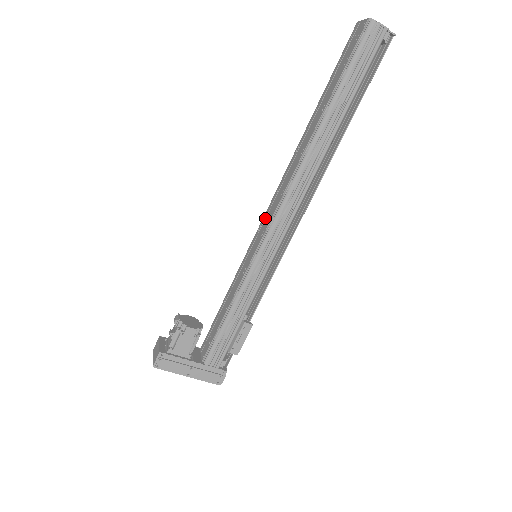
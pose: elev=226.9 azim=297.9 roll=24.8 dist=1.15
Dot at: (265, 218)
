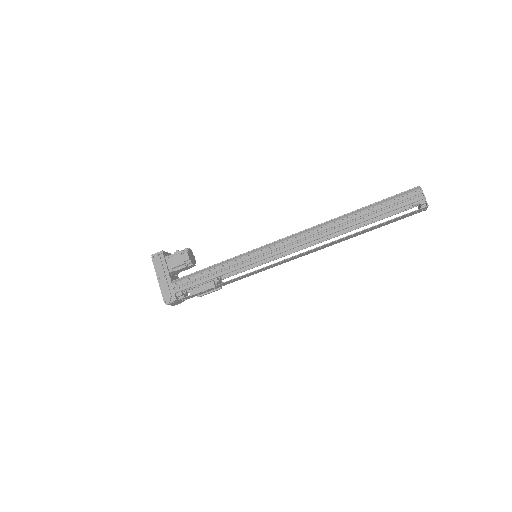
Dot at: occluded
